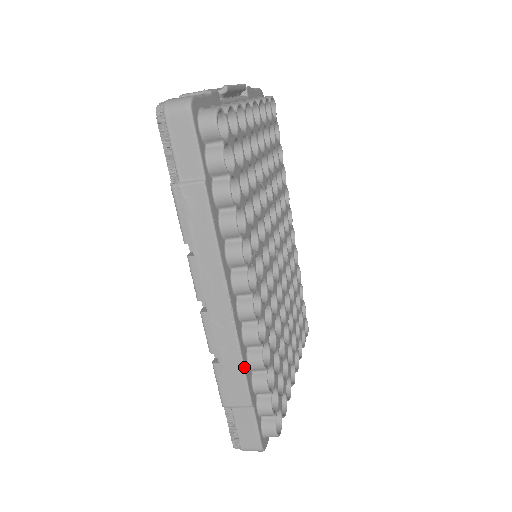
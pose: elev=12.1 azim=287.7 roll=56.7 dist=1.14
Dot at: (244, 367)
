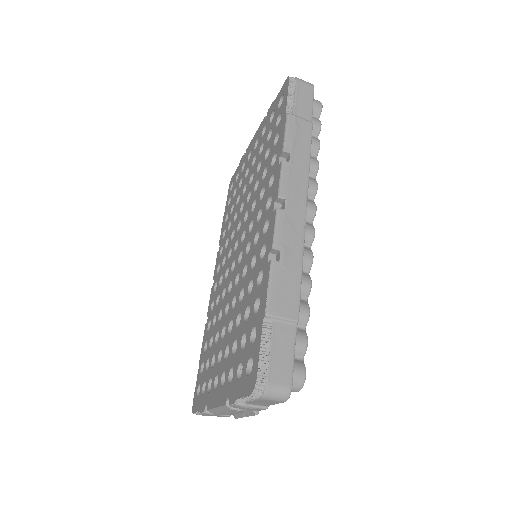
Dot at: occluded
